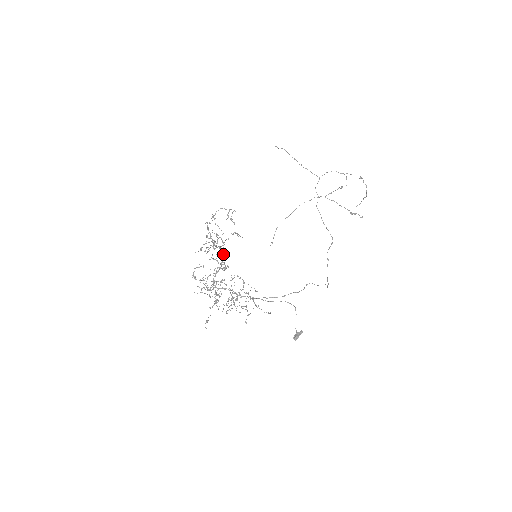
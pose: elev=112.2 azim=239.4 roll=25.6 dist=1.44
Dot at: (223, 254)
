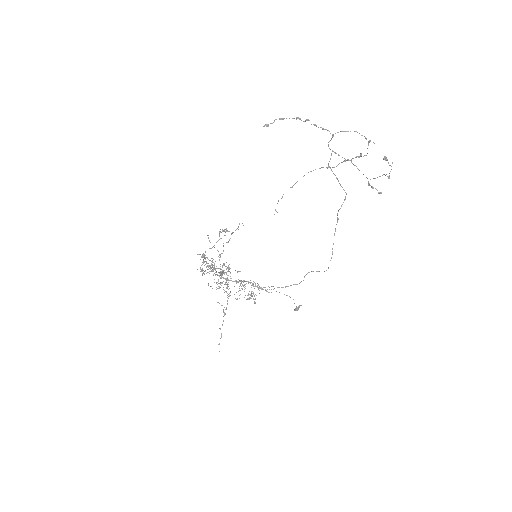
Dot at: occluded
